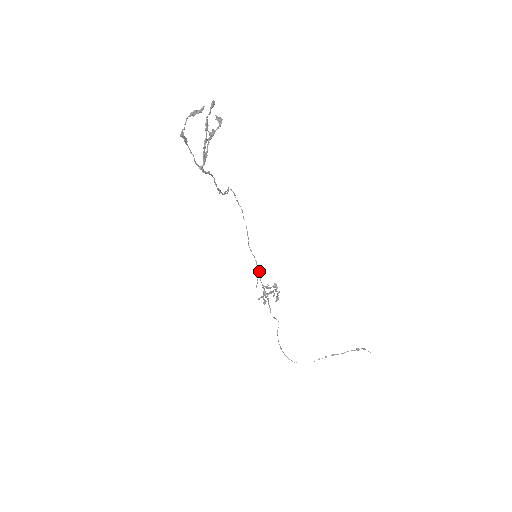
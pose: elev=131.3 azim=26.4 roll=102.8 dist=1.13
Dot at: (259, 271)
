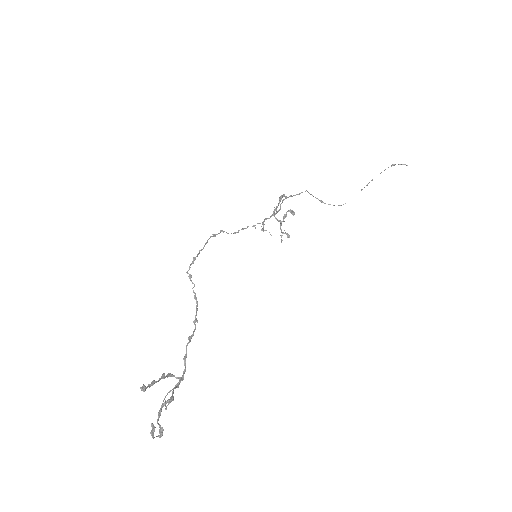
Dot at: occluded
